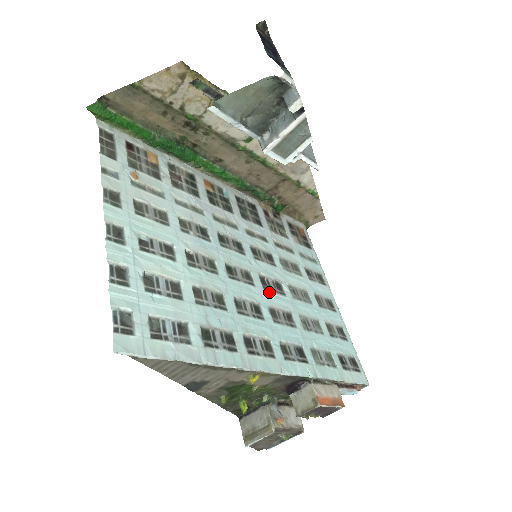
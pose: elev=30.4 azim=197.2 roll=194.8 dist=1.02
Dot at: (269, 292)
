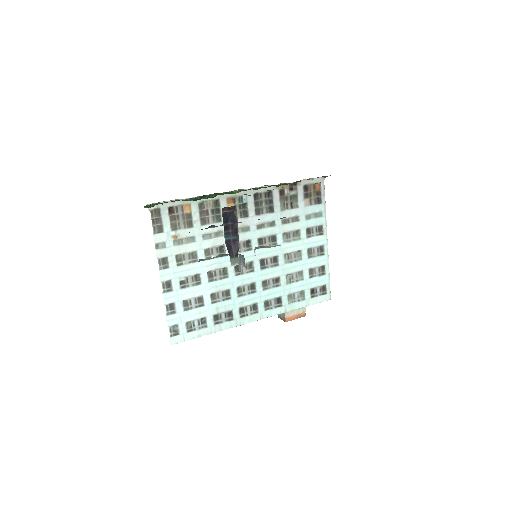
Dot at: (265, 270)
